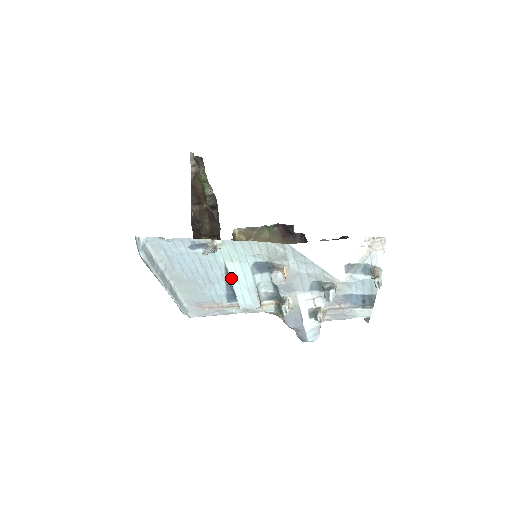
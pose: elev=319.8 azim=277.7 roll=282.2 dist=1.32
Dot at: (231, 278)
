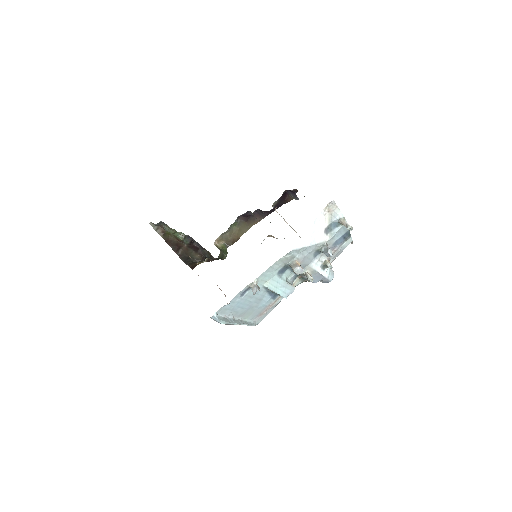
Dot at: (271, 290)
